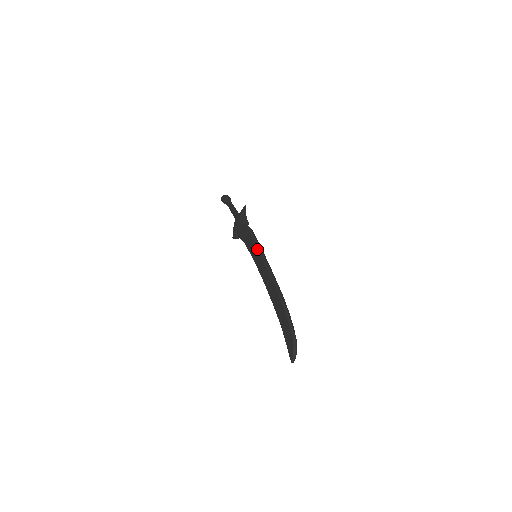
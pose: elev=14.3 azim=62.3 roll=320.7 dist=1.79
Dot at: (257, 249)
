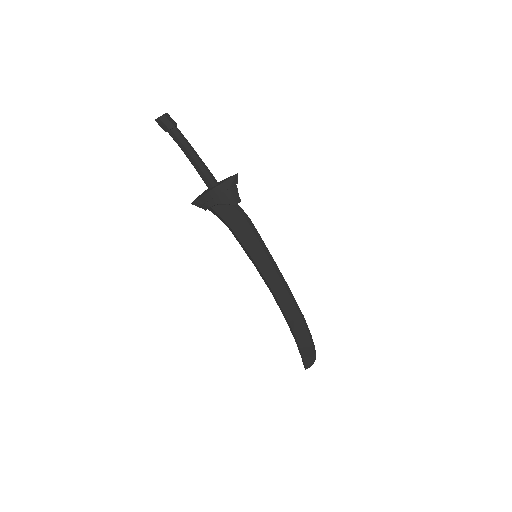
Dot at: (267, 255)
